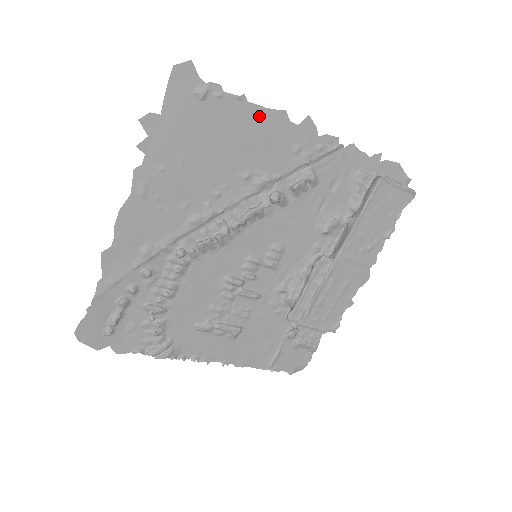
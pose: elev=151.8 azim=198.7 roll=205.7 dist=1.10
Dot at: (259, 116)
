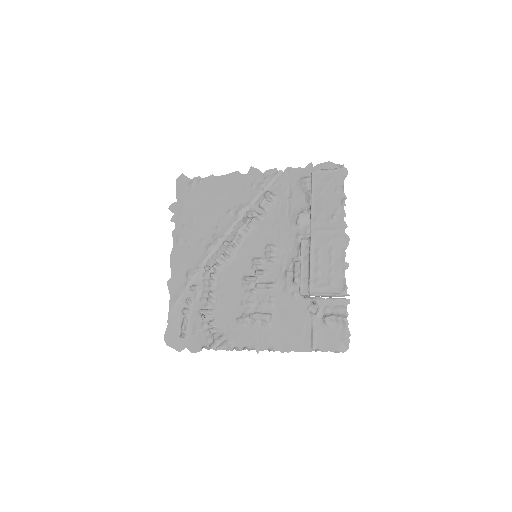
Dot at: (224, 180)
